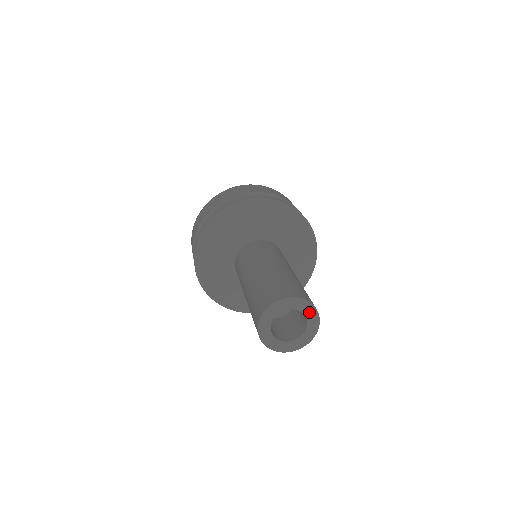
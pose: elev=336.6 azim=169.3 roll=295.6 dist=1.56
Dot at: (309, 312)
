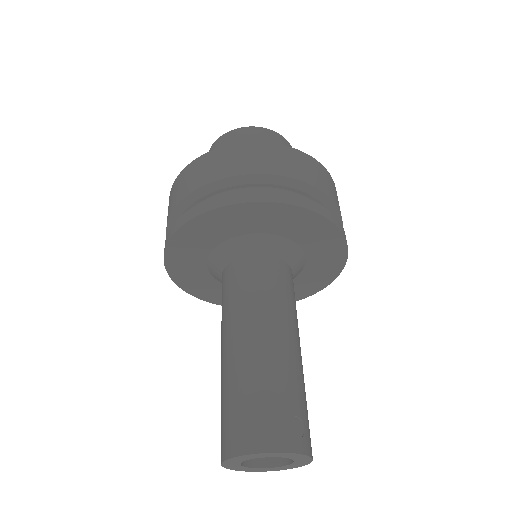
Dot at: (288, 456)
